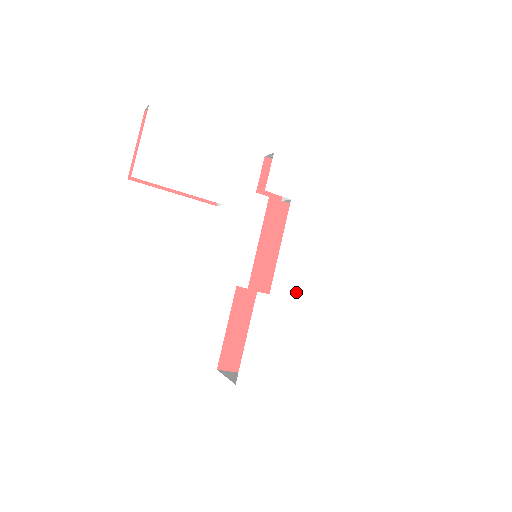
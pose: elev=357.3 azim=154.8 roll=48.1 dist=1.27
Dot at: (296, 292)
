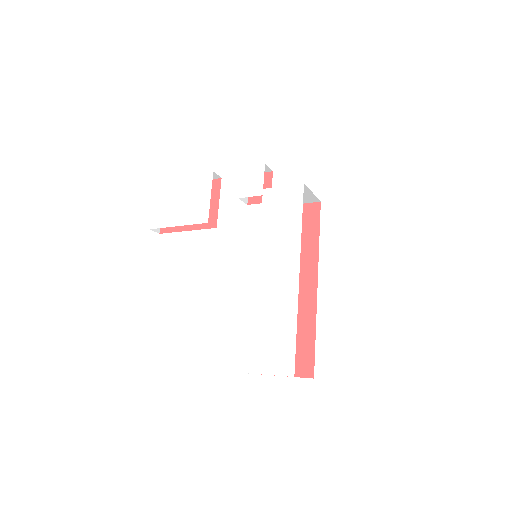
Dot at: (282, 273)
